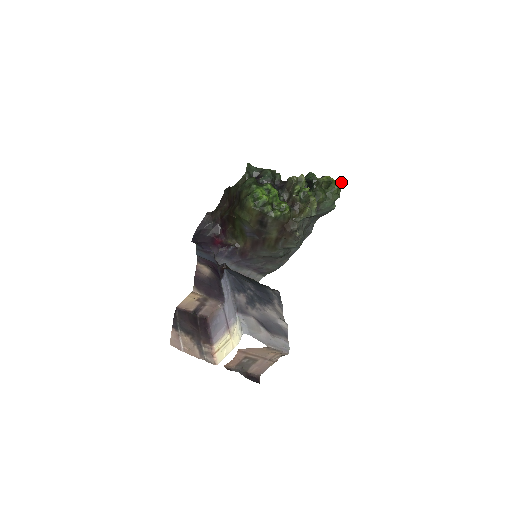
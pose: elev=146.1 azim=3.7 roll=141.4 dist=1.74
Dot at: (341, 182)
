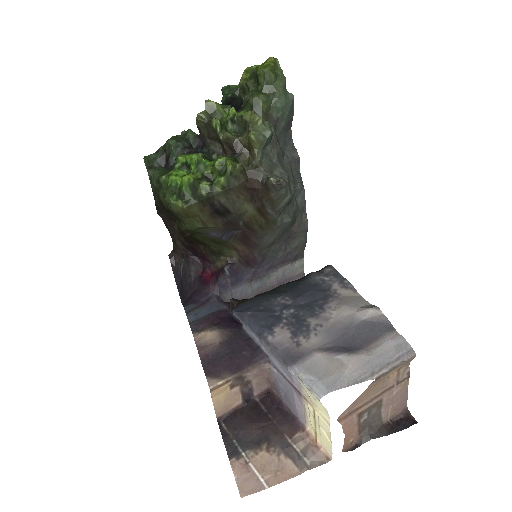
Dot at: (268, 58)
